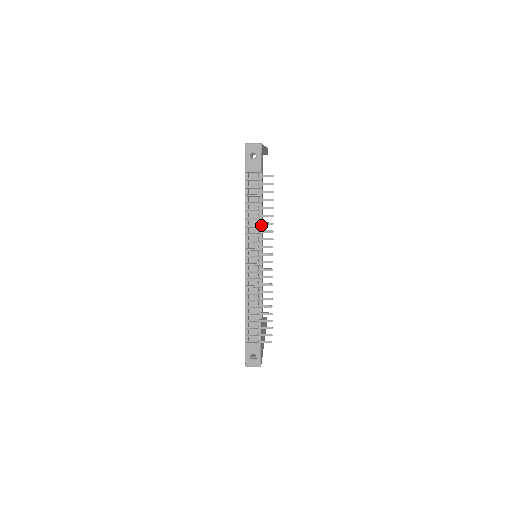
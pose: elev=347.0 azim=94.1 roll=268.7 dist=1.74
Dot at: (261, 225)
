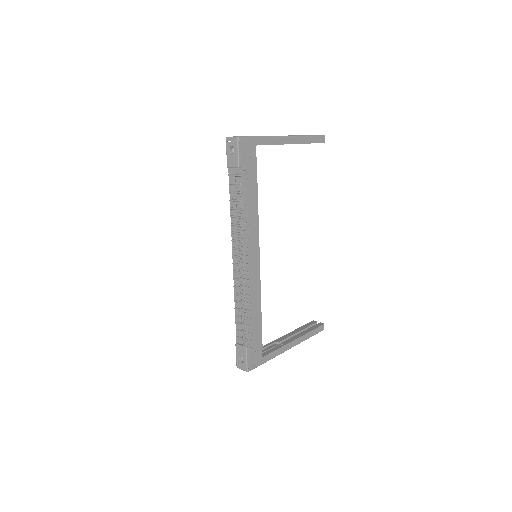
Dot at: occluded
